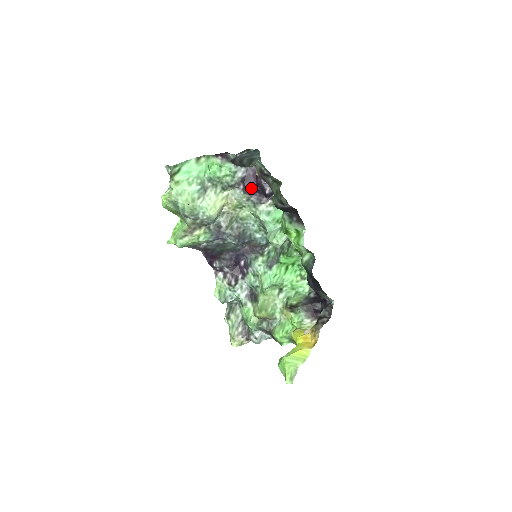
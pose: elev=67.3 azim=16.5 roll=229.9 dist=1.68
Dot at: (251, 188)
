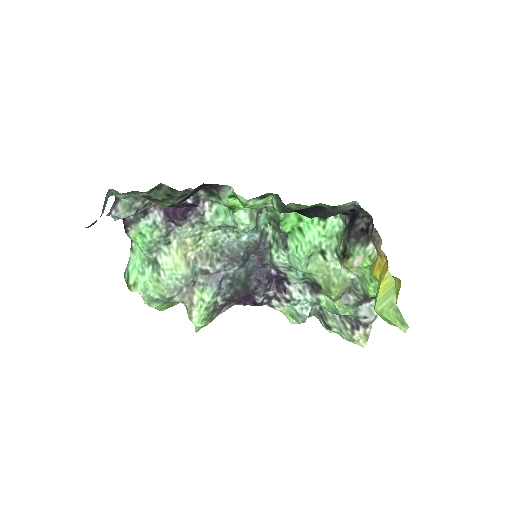
Dot at: (178, 216)
